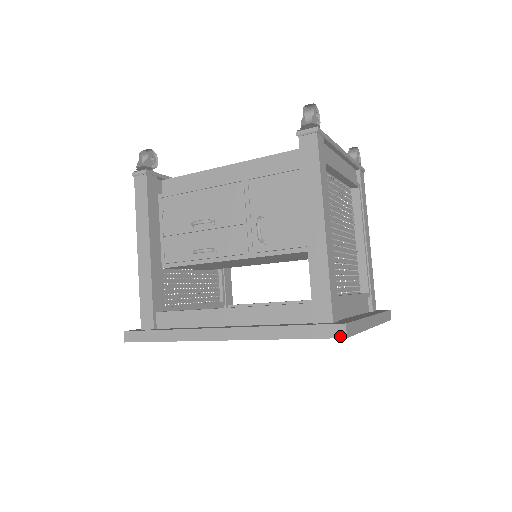
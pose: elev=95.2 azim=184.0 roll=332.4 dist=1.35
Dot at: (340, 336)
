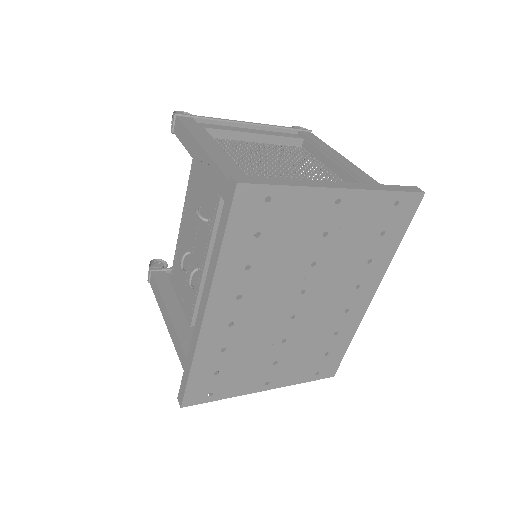
Dot at: (234, 189)
